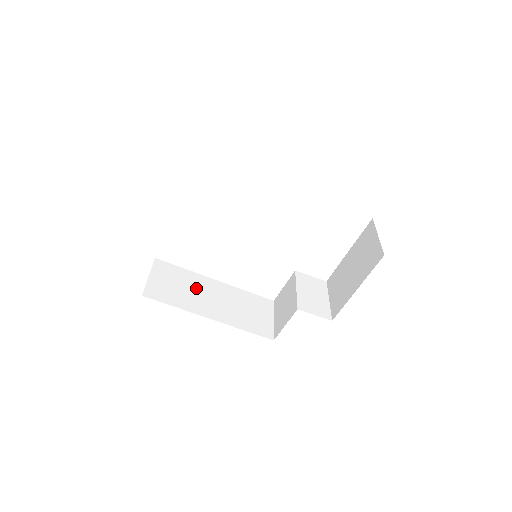
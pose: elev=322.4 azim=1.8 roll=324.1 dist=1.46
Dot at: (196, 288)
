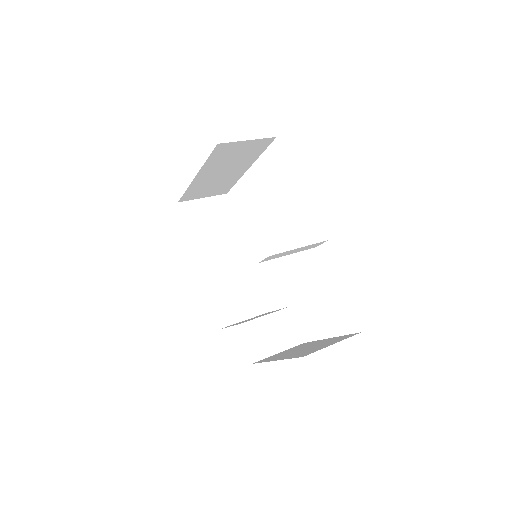
Dot at: (222, 239)
